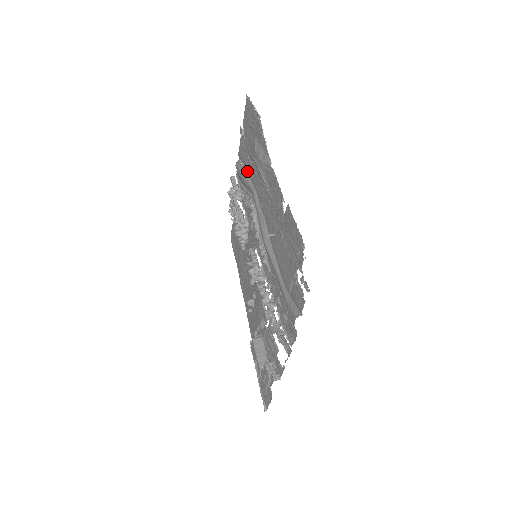
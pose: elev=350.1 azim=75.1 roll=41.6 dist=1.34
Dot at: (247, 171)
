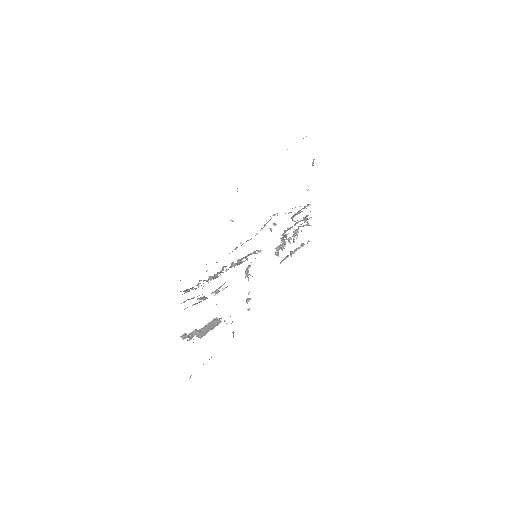
Dot at: occluded
